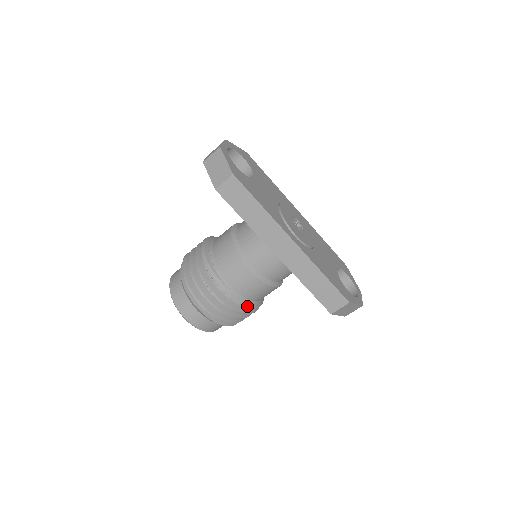
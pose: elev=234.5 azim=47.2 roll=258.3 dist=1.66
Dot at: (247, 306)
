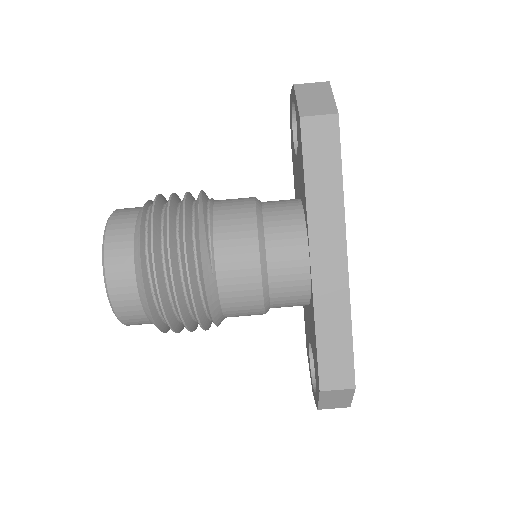
Dot at: (212, 309)
